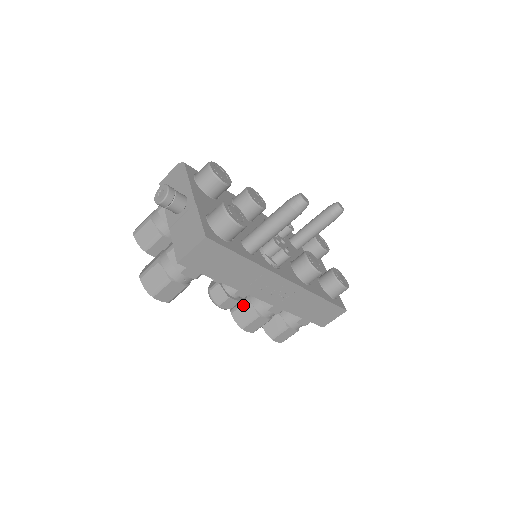
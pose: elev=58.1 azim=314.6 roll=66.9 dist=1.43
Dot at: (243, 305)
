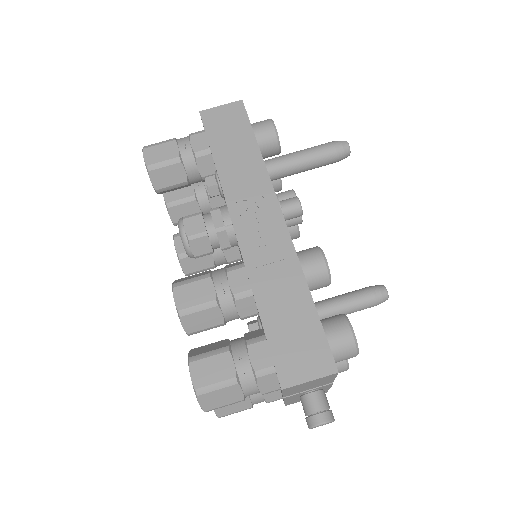
Dot at: (200, 273)
